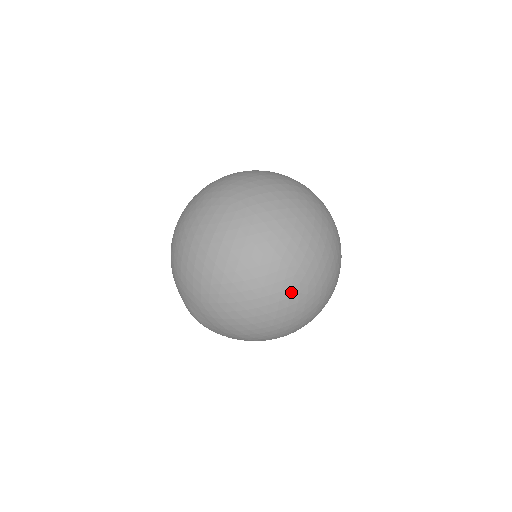
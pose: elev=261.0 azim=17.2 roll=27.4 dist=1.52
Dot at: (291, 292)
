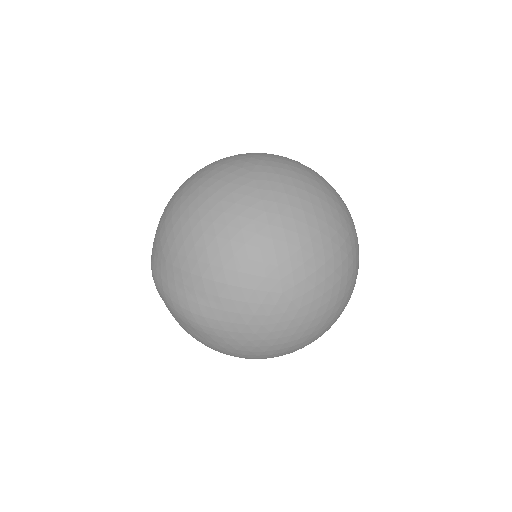
Dot at: (237, 171)
